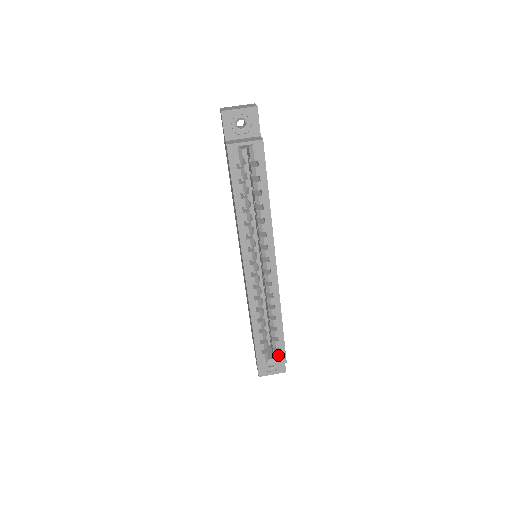
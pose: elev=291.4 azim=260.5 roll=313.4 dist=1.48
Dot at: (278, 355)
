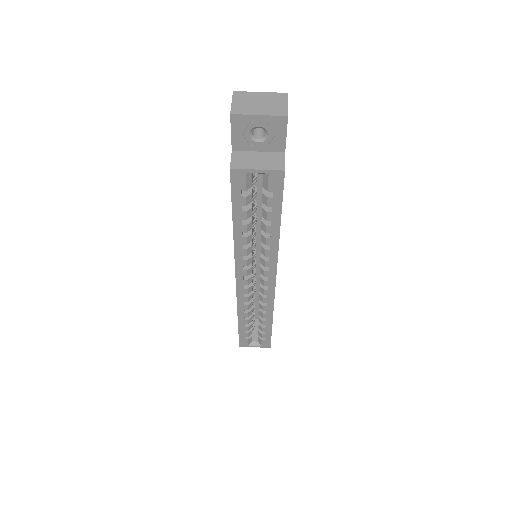
Dot at: (262, 342)
